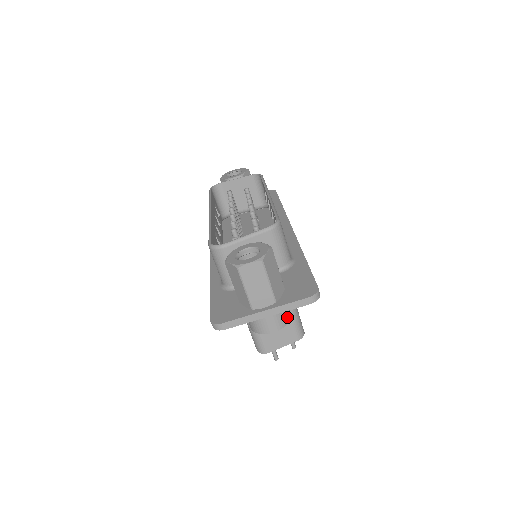
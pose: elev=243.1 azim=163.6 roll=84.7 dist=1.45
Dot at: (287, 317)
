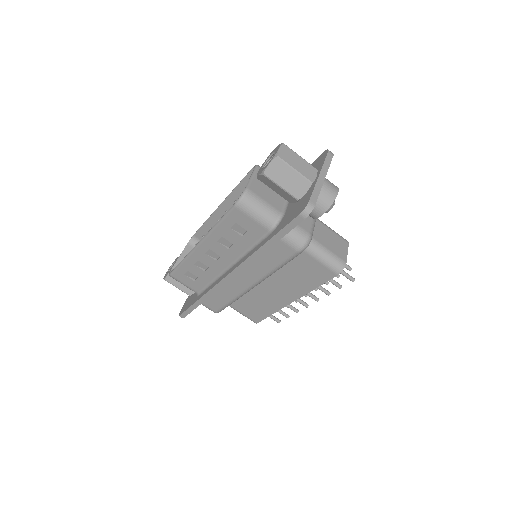
Dot at: occluded
